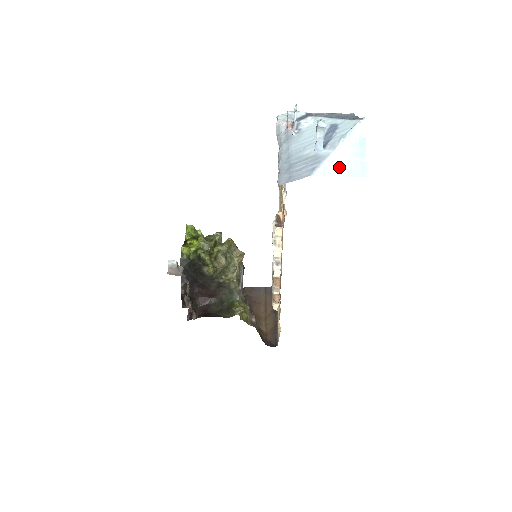
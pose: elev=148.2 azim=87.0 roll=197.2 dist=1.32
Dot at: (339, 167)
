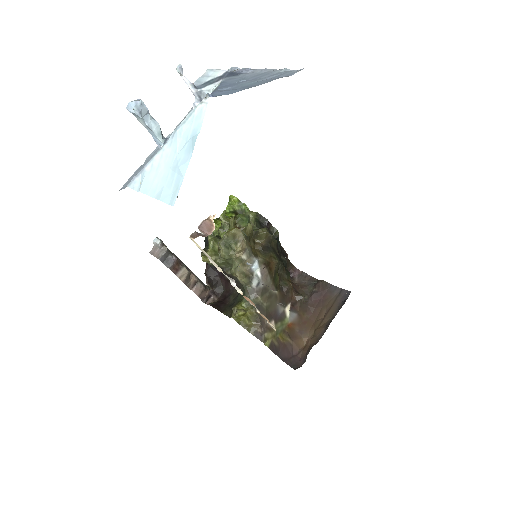
Dot at: (154, 180)
